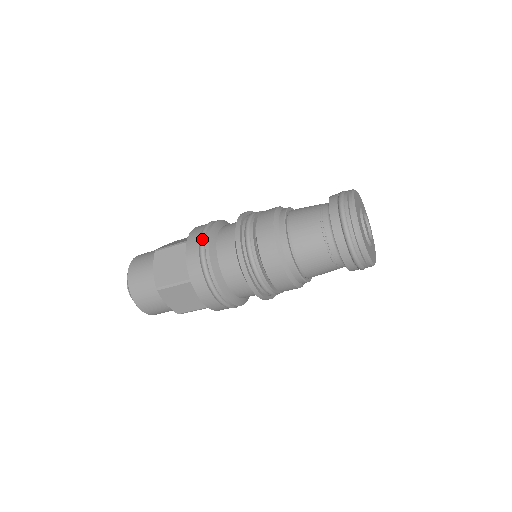
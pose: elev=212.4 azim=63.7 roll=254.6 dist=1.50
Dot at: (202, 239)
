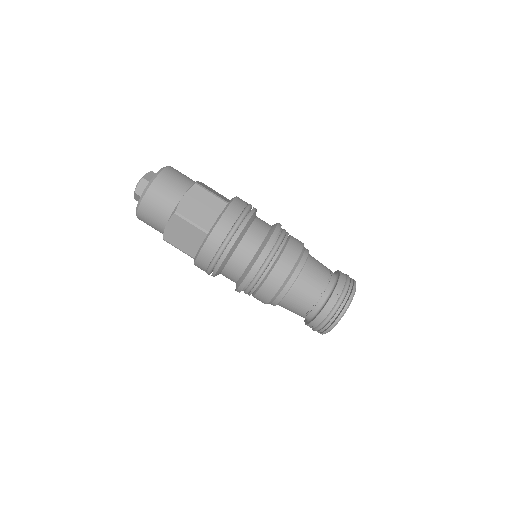
Dot at: occluded
